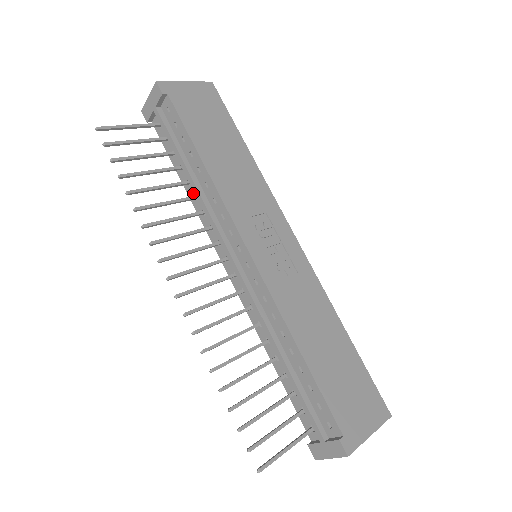
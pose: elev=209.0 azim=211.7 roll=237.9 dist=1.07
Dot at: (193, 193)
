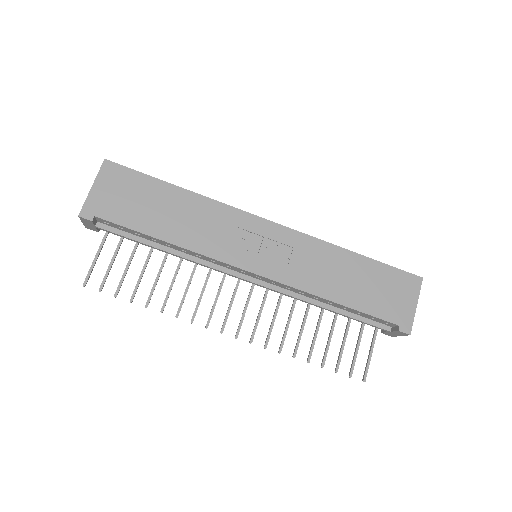
Dot at: occluded
